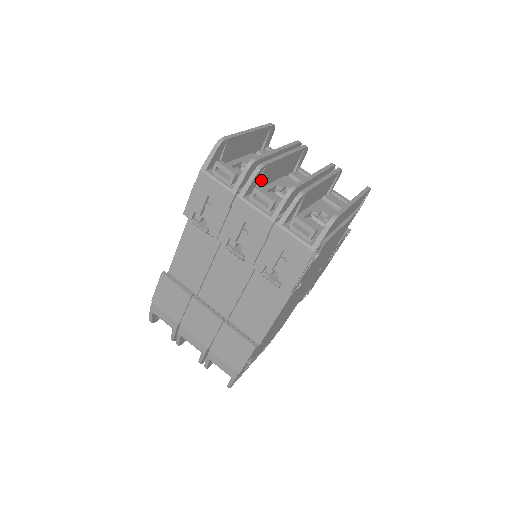
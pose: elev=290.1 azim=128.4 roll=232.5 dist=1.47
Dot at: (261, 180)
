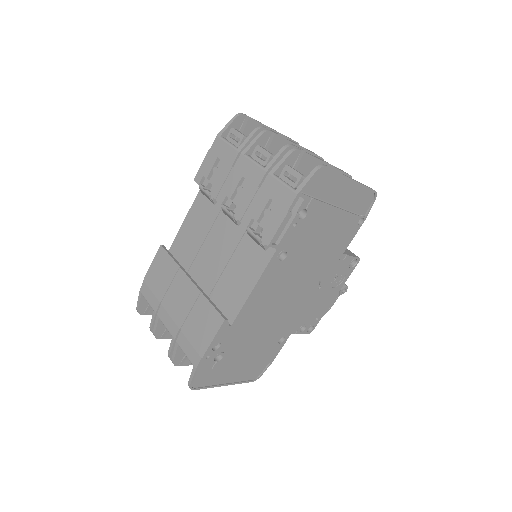
Dot at: (267, 148)
